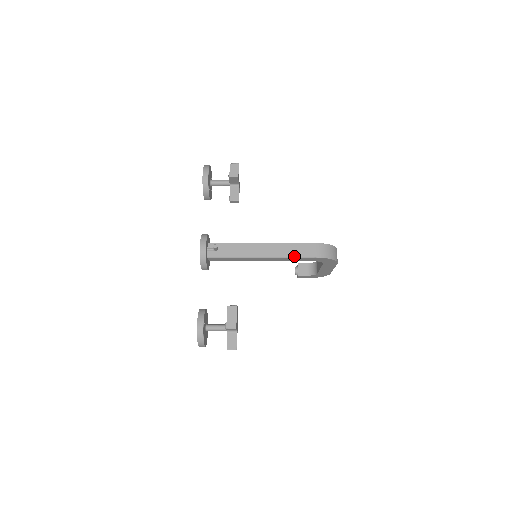
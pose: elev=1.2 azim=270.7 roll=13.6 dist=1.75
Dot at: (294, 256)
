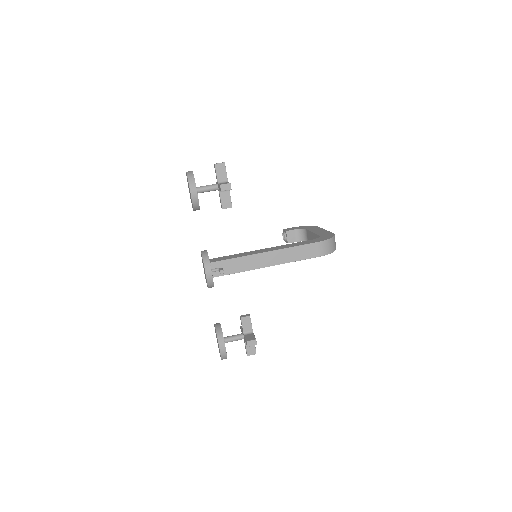
Dot at: (299, 259)
